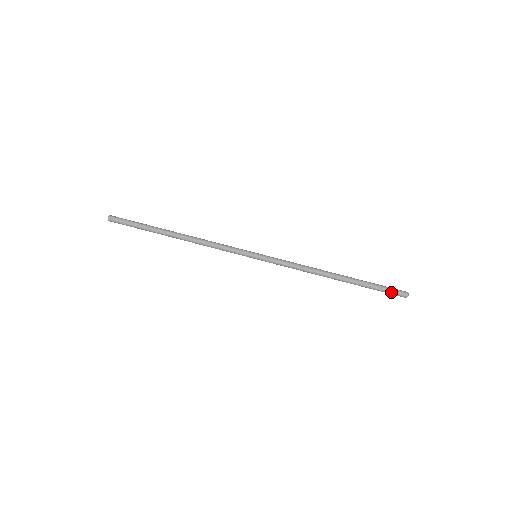
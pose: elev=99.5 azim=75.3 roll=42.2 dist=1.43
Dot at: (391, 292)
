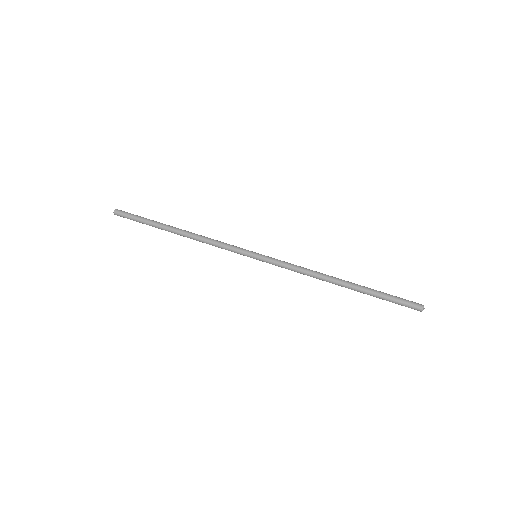
Dot at: (404, 301)
